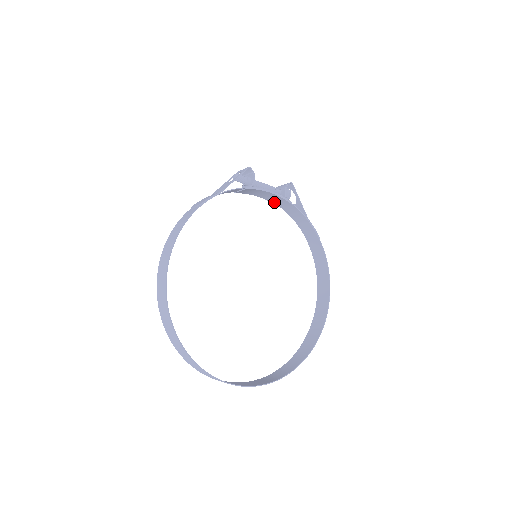
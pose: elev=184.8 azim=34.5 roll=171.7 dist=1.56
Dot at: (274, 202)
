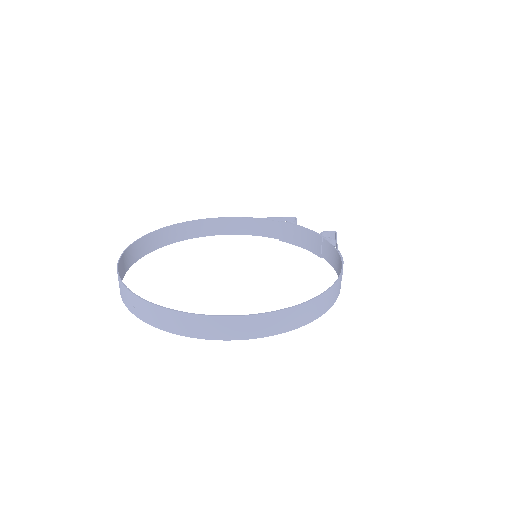
Dot at: (315, 250)
